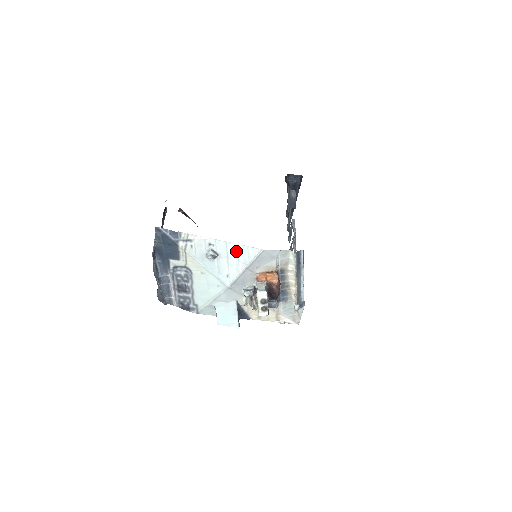
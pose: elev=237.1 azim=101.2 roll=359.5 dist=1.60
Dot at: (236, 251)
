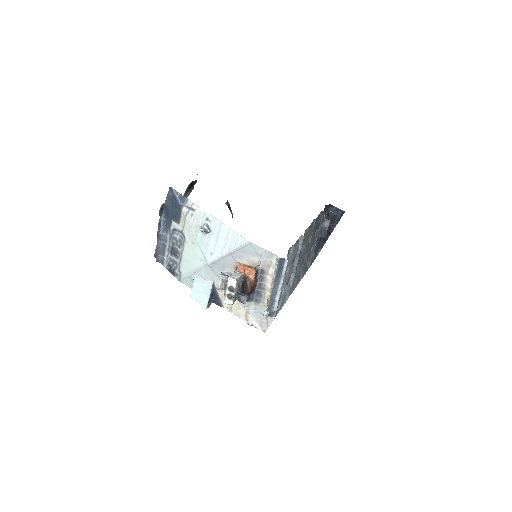
Dot at: (227, 234)
